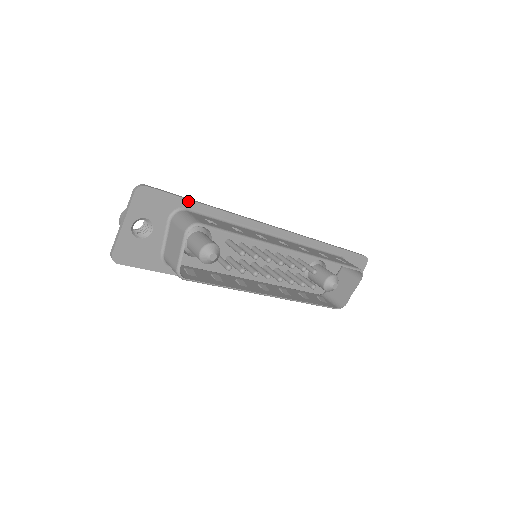
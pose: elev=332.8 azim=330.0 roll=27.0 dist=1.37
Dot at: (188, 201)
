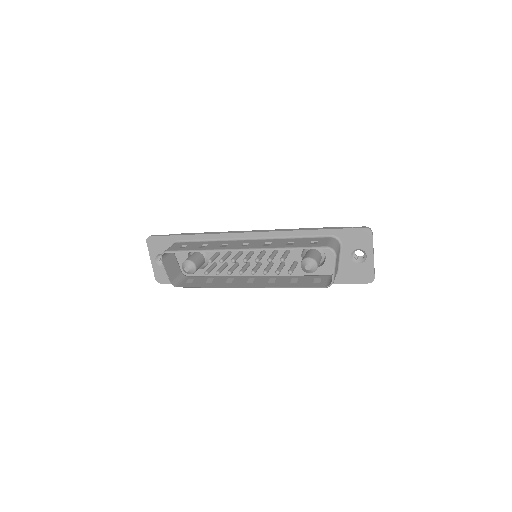
Dot at: (176, 236)
